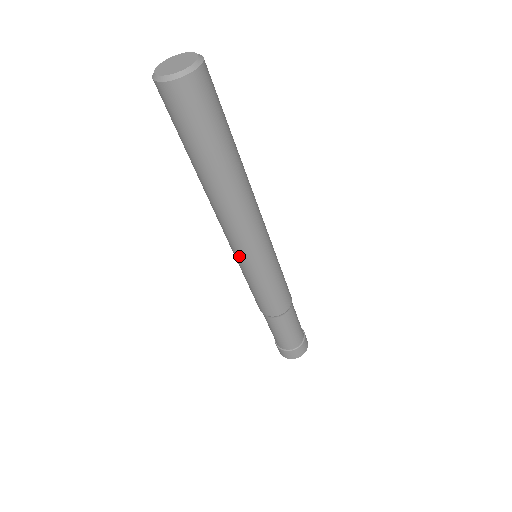
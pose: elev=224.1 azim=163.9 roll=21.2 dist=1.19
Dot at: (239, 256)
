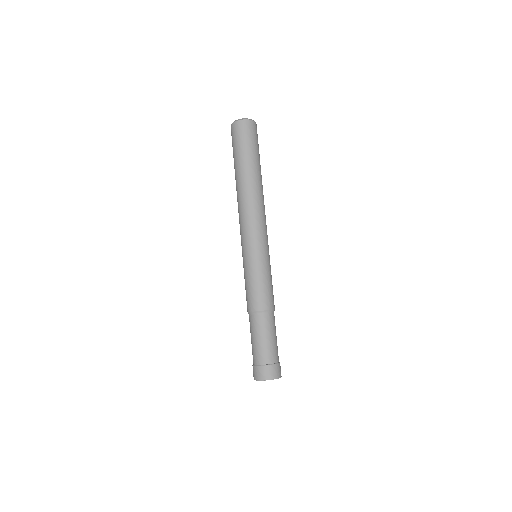
Dot at: (242, 243)
